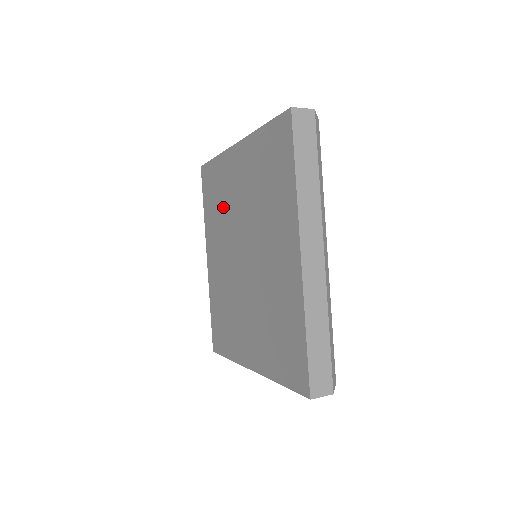
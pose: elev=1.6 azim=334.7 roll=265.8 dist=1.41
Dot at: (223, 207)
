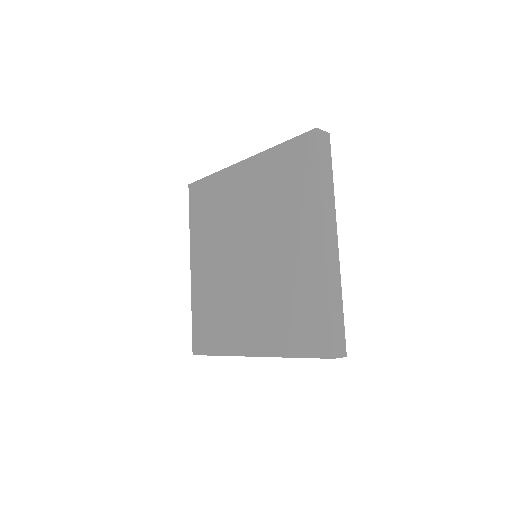
Dot at: (220, 216)
